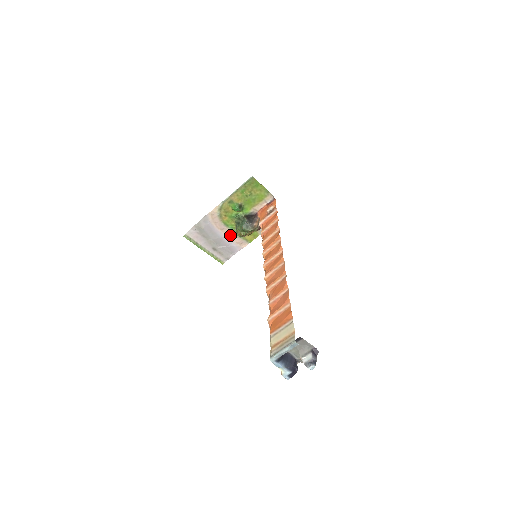
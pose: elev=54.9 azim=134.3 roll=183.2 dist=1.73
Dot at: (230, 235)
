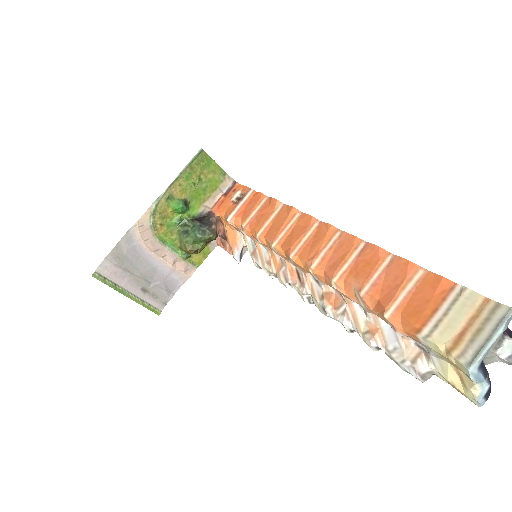
Dot at: (169, 259)
